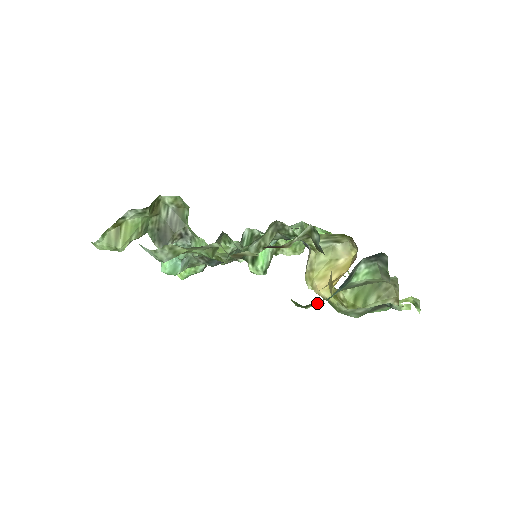
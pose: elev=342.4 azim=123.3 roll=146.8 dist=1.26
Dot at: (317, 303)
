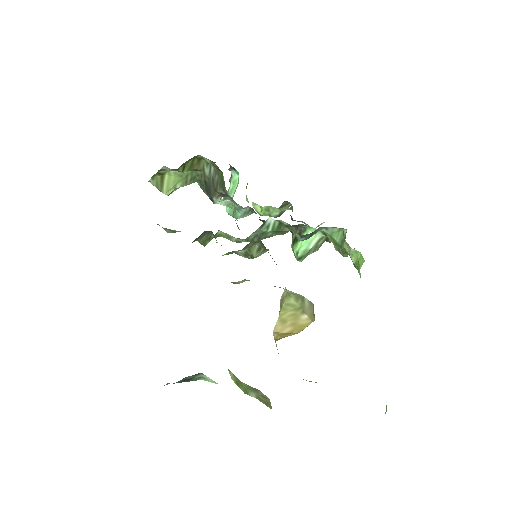
Dot at: occluded
